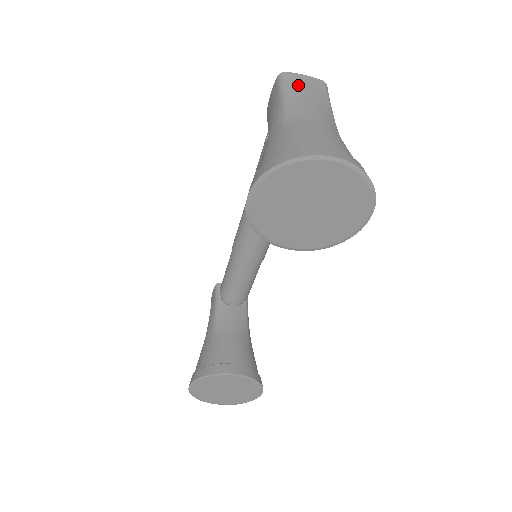
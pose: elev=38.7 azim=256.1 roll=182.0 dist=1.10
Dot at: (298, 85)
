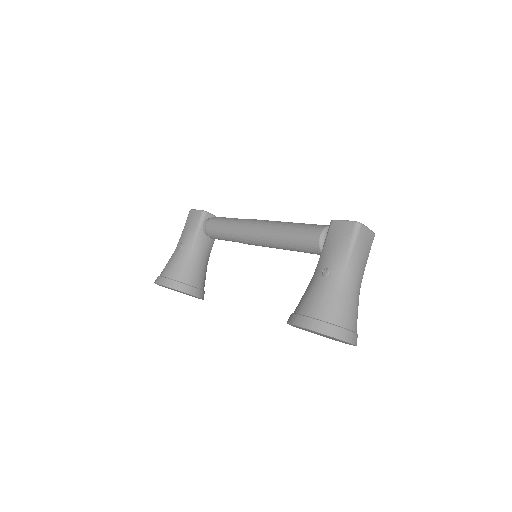
Dot at: (362, 243)
